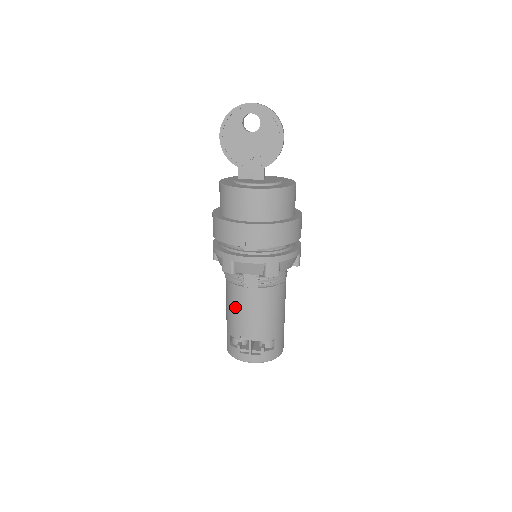
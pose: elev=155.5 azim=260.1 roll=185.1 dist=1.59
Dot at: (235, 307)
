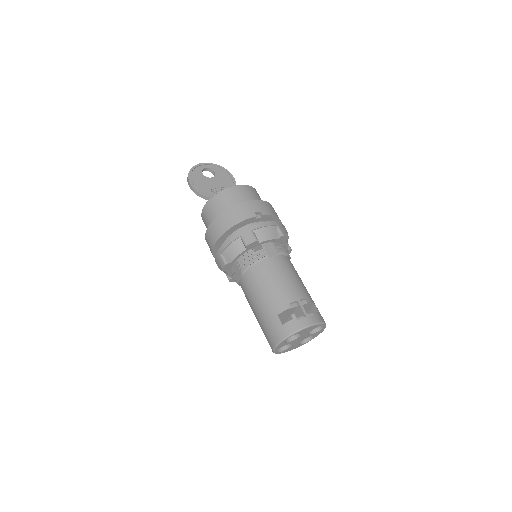
Dot at: (270, 281)
